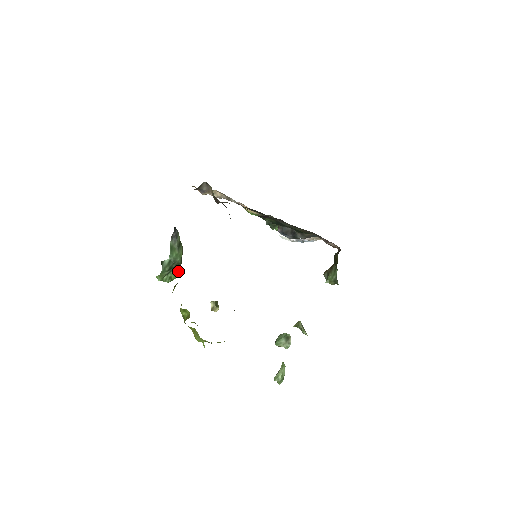
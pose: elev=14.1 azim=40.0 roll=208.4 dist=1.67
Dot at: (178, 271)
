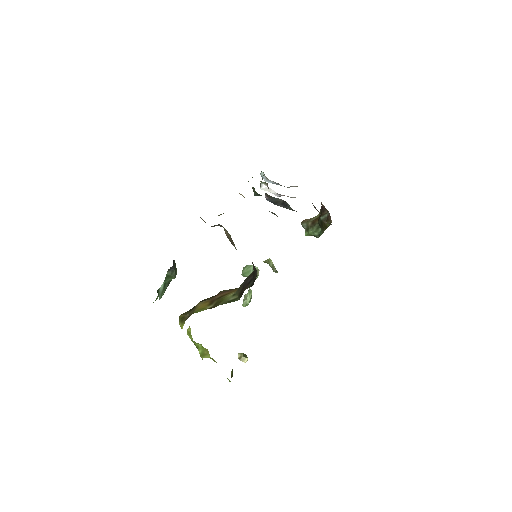
Dot at: occluded
